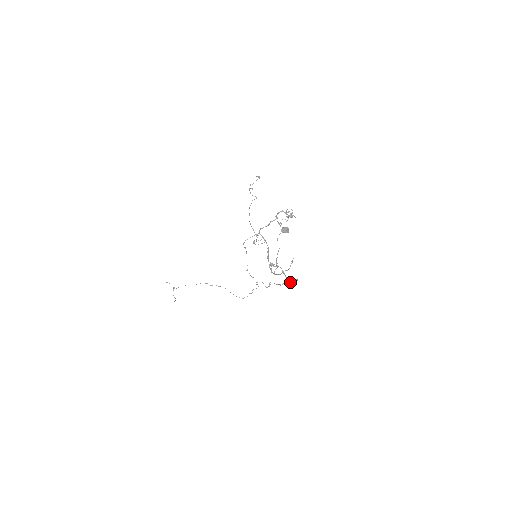
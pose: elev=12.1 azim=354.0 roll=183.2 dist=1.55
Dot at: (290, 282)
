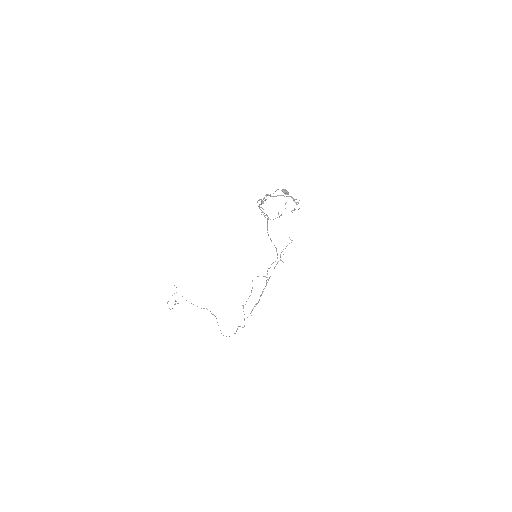
Dot at: occluded
